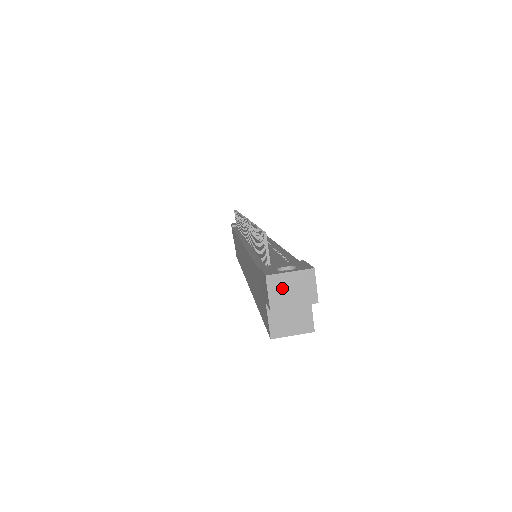
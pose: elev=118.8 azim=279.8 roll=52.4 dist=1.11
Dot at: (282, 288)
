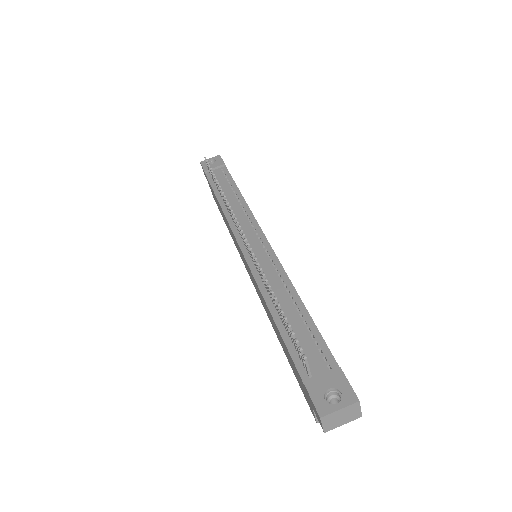
Dot at: (333, 419)
